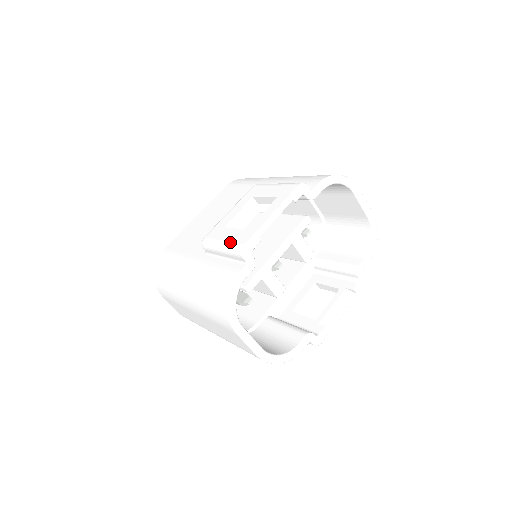
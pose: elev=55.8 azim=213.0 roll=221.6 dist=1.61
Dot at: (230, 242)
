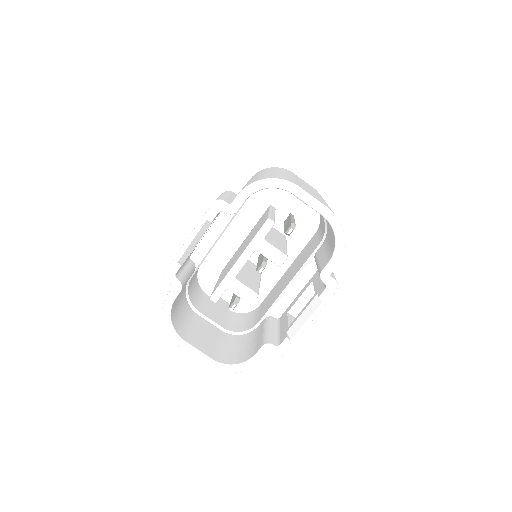
Dot at: occluded
